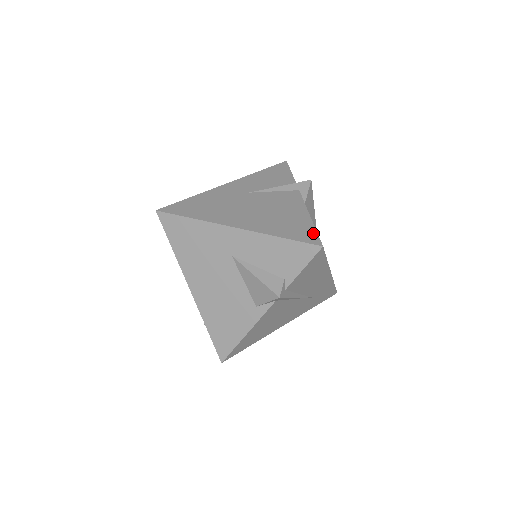
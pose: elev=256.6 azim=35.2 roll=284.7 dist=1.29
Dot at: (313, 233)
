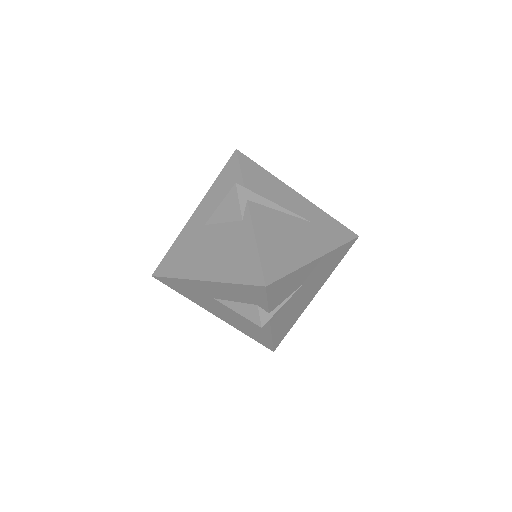
Dot at: occluded
